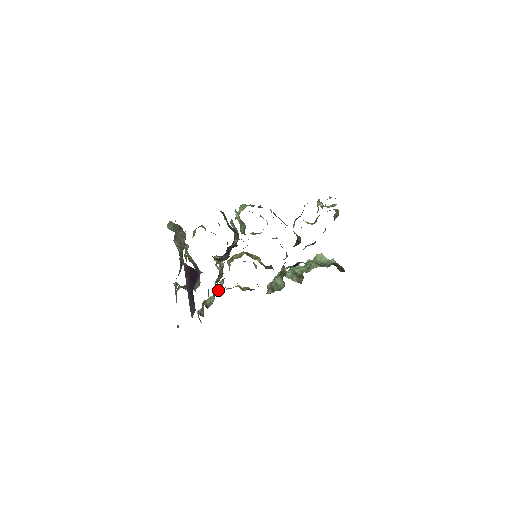
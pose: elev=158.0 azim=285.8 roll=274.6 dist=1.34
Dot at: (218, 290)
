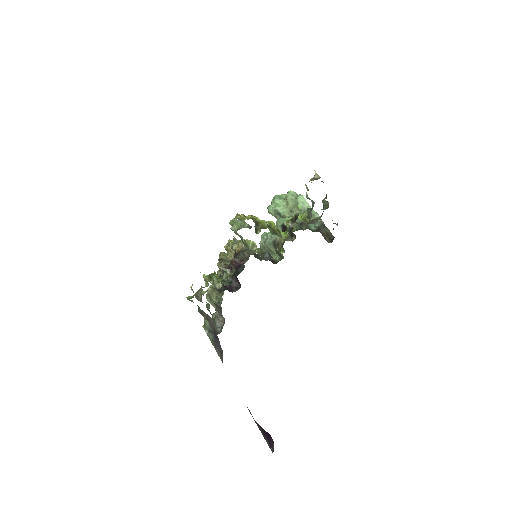
Dot at: (218, 263)
